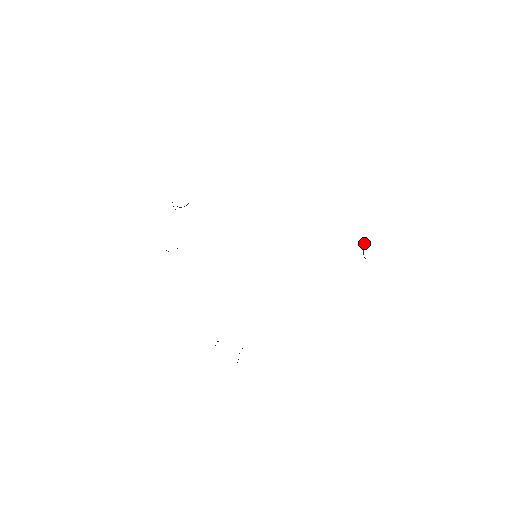
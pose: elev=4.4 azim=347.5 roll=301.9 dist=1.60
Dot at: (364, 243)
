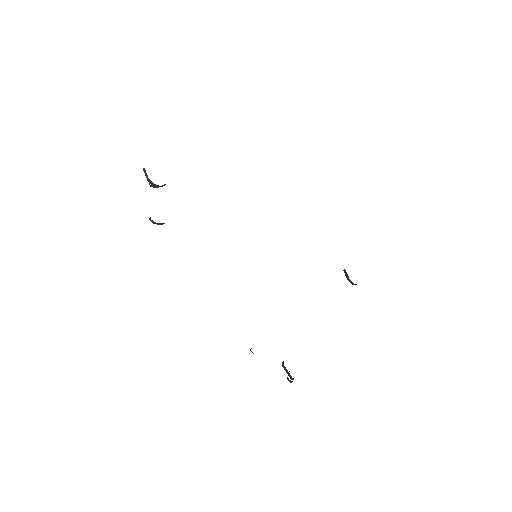
Dot at: occluded
